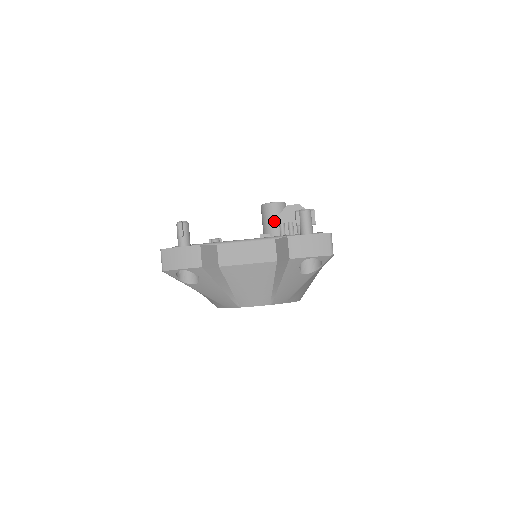
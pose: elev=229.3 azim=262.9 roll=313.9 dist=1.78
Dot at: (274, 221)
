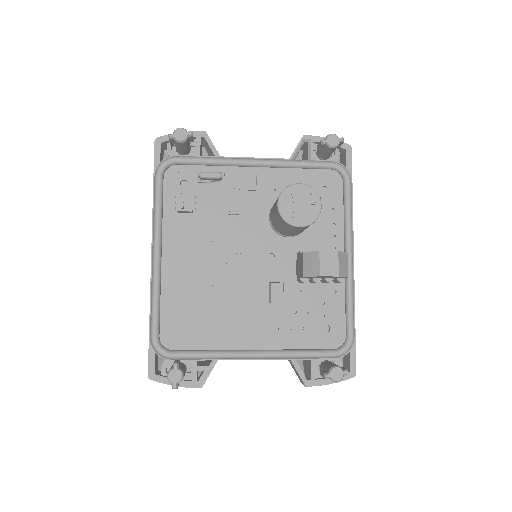
Dot at: (293, 233)
